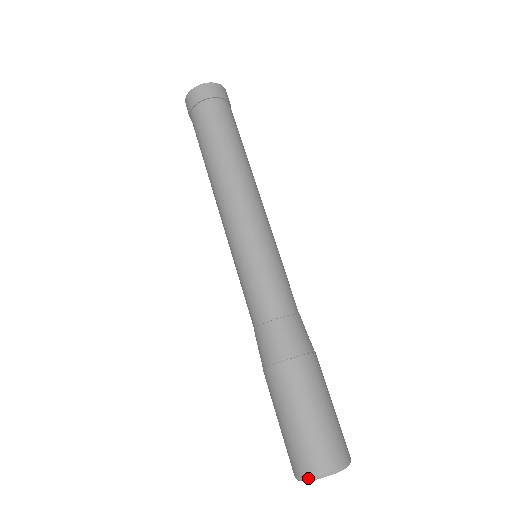
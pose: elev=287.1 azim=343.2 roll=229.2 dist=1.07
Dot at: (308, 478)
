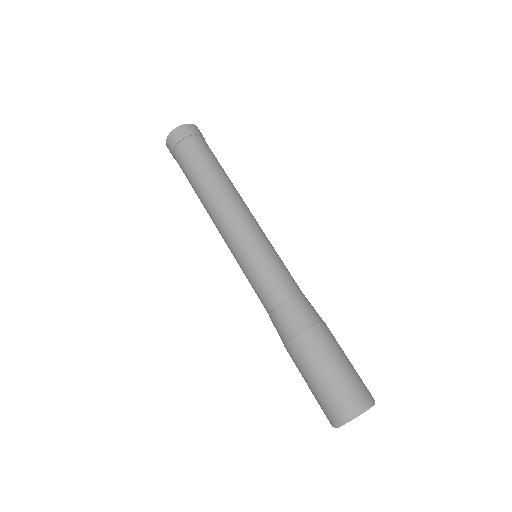
Dot at: occluded
